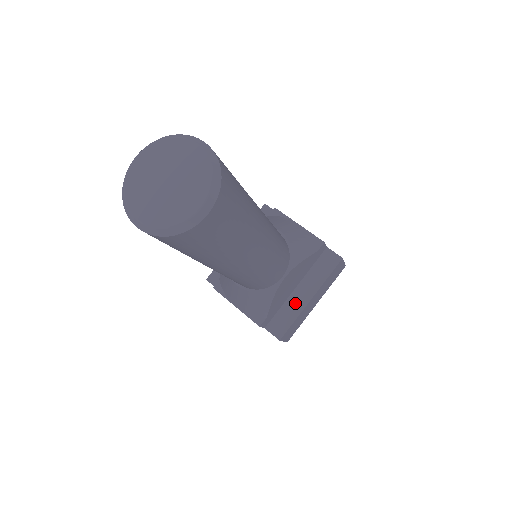
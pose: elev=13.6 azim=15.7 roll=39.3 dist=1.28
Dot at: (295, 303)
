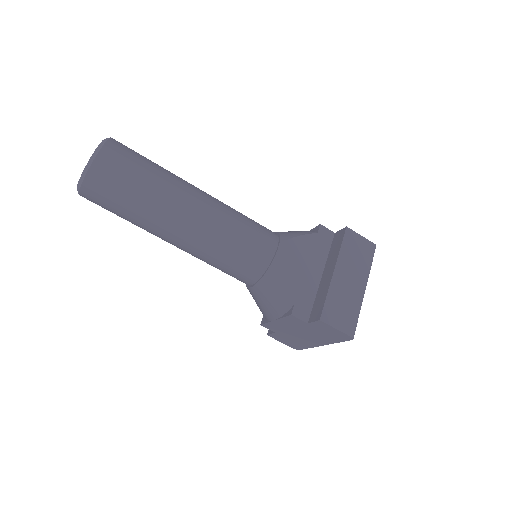
Dot at: (324, 285)
